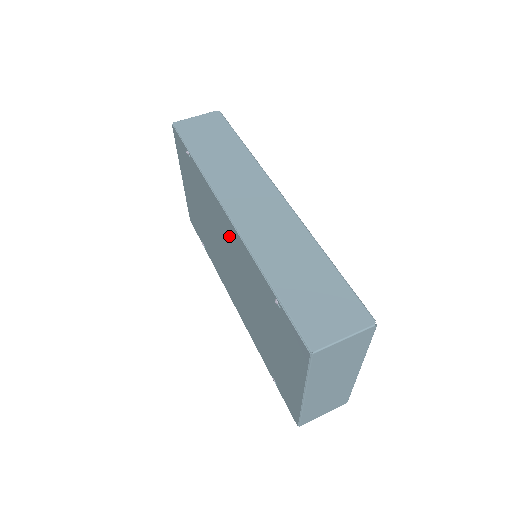
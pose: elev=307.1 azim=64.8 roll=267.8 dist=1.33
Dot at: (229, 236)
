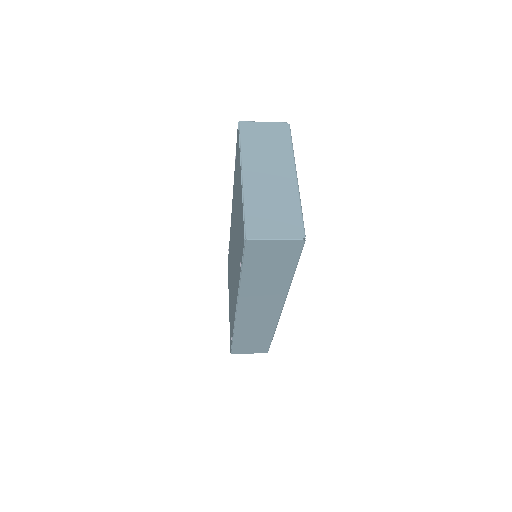
Dot at: (232, 222)
